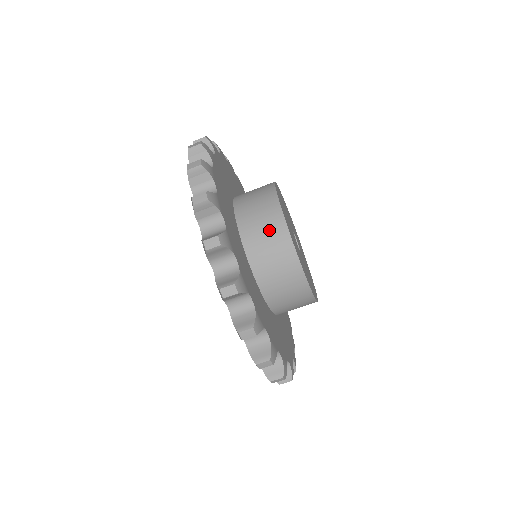
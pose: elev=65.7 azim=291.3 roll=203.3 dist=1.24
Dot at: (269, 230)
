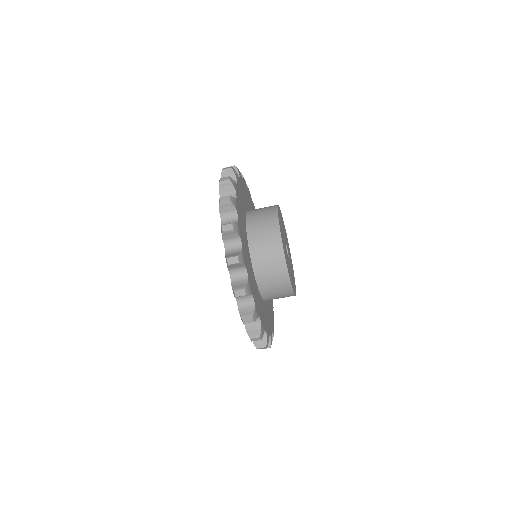
Dot at: (276, 276)
